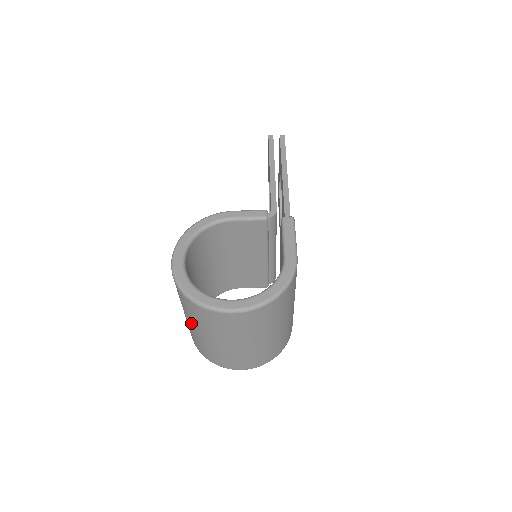
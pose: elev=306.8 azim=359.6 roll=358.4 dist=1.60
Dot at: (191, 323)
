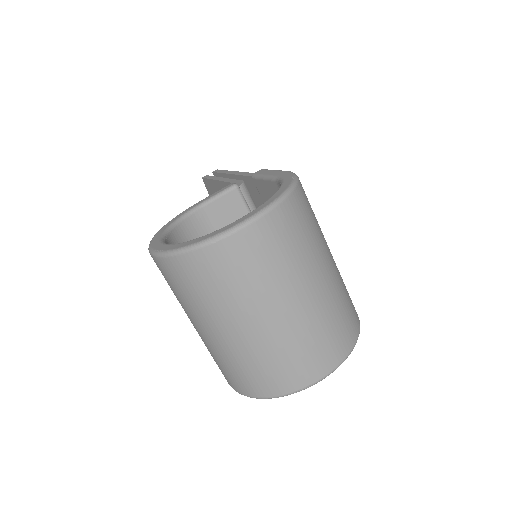
Dot at: (218, 324)
